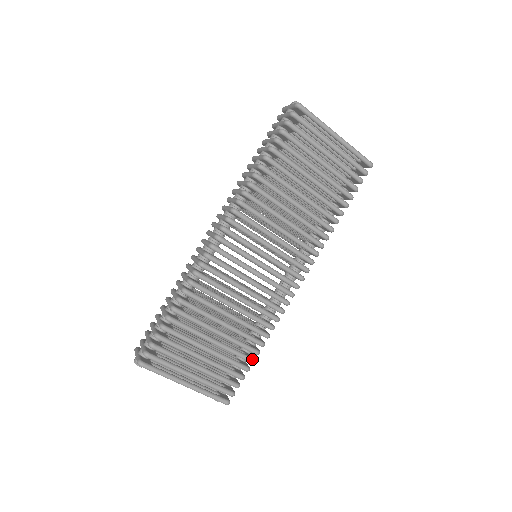
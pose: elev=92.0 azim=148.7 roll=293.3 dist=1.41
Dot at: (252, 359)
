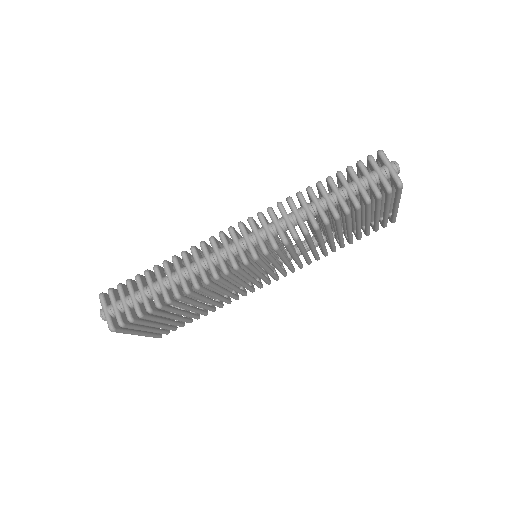
Dot at: (199, 318)
